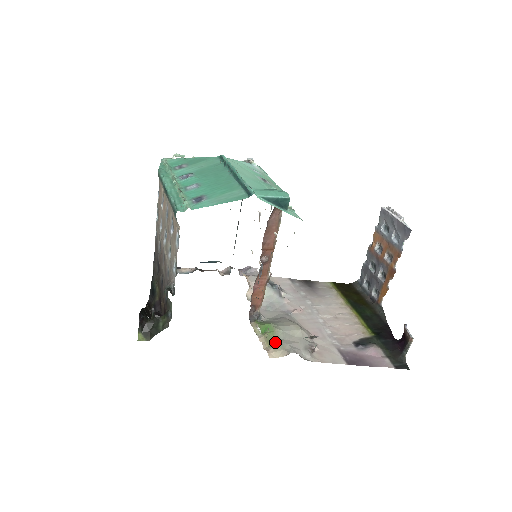
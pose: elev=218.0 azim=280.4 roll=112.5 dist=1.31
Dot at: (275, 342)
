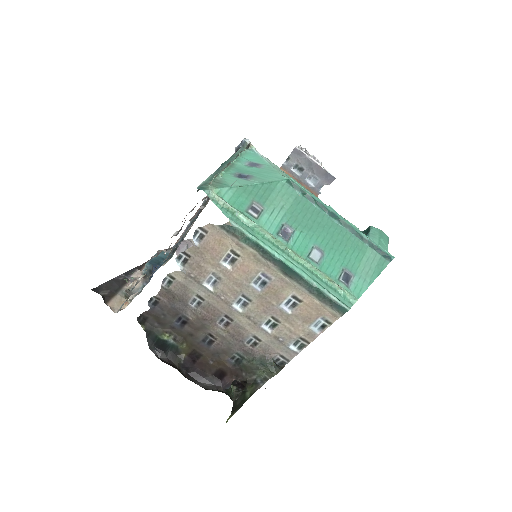
Dot at: occluded
